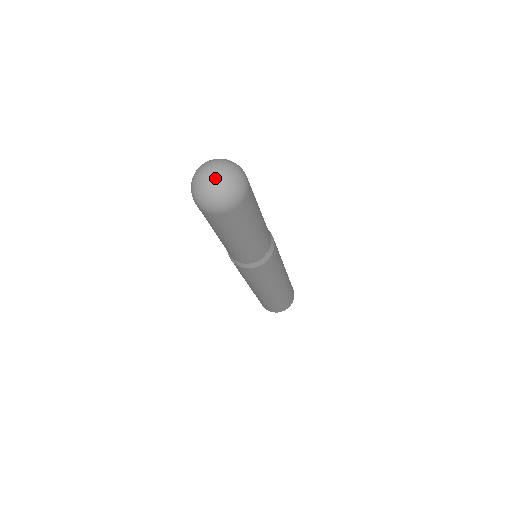
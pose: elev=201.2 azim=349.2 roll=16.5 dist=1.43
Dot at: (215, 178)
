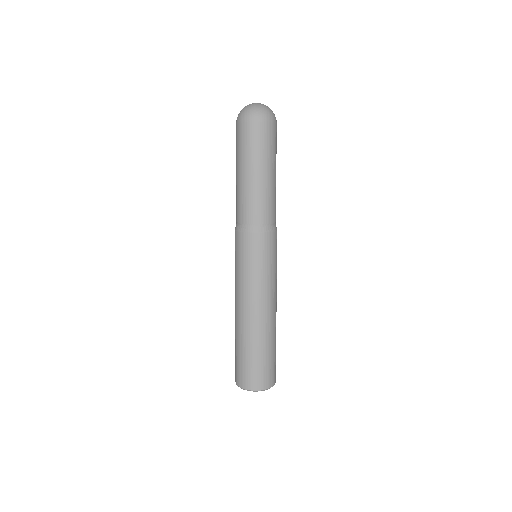
Dot at: (257, 103)
